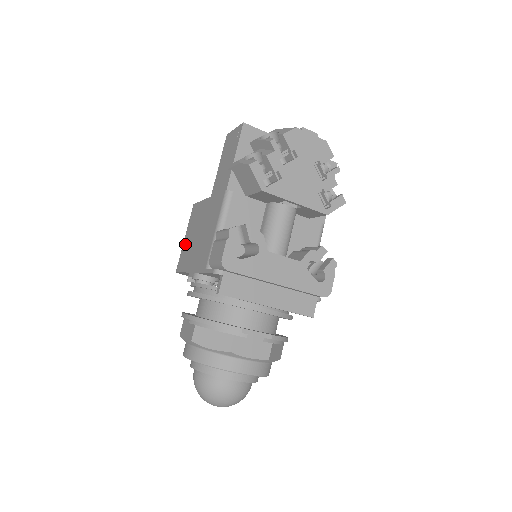
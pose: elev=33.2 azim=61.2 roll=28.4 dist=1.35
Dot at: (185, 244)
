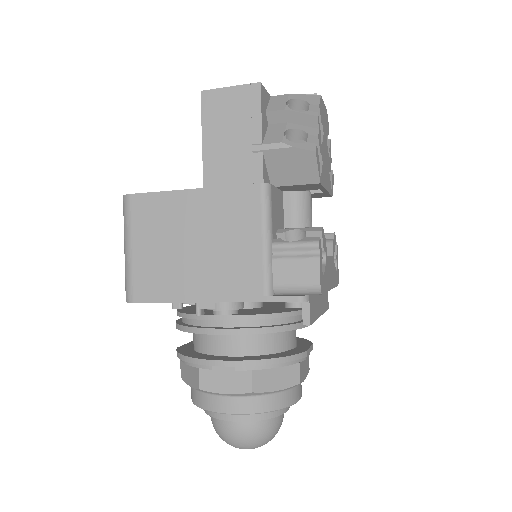
Dot at: (143, 259)
